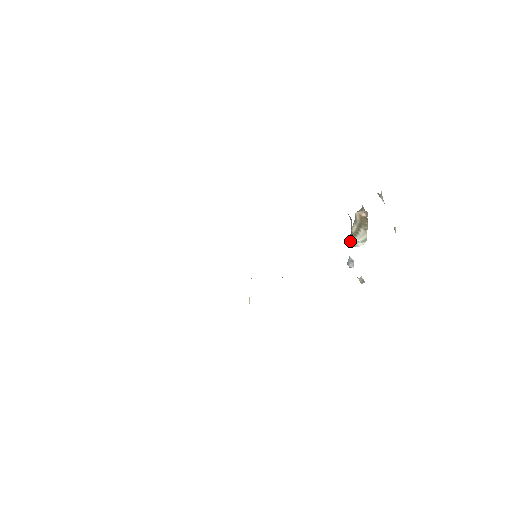
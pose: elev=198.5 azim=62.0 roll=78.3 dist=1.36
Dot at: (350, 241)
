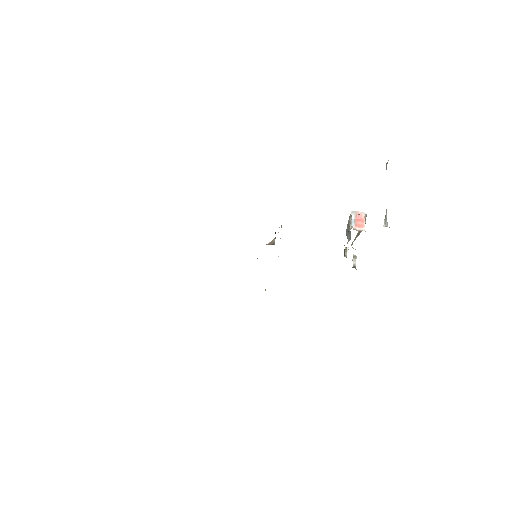
Dot at: (346, 233)
